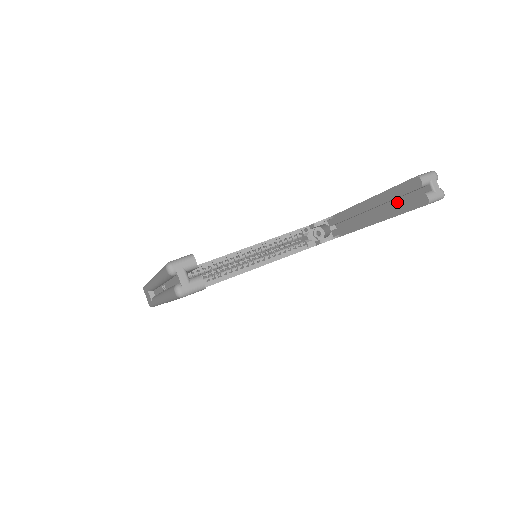
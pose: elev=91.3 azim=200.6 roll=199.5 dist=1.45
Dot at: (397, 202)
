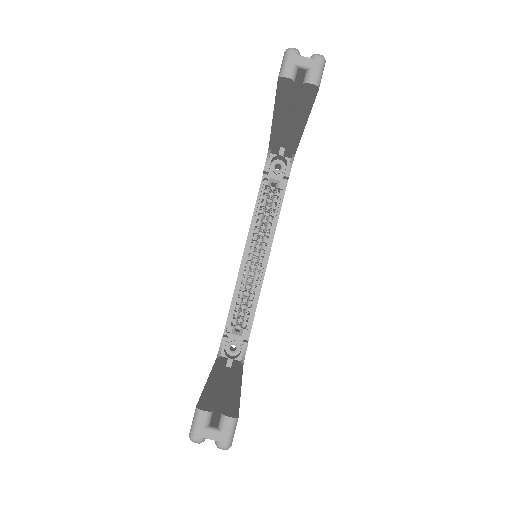
Dot at: (296, 100)
